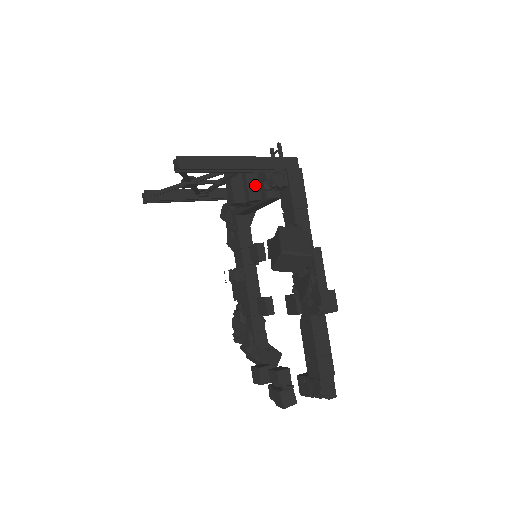
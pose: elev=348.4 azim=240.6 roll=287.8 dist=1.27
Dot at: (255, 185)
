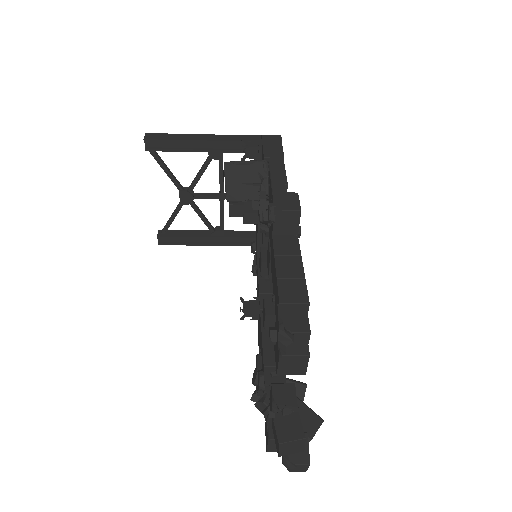
Dot at: occluded
